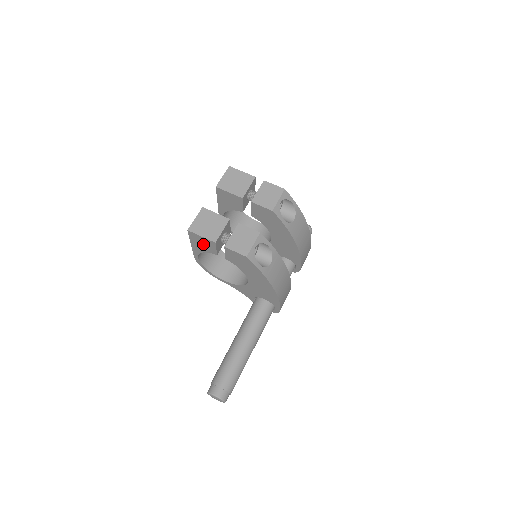
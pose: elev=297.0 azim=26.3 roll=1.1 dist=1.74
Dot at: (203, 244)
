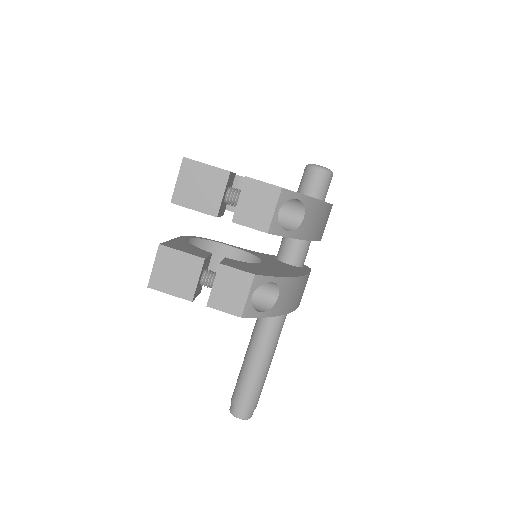
Dot at: occluded
